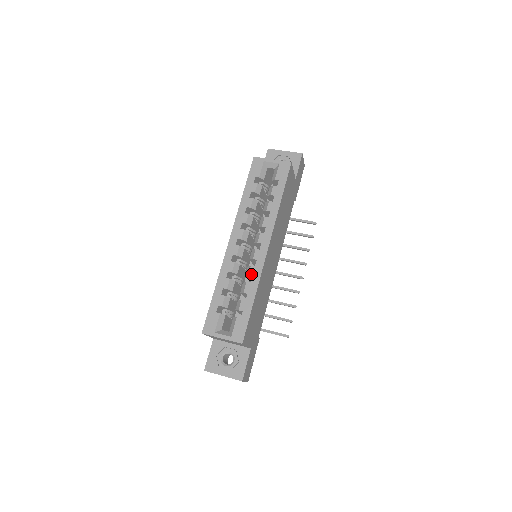
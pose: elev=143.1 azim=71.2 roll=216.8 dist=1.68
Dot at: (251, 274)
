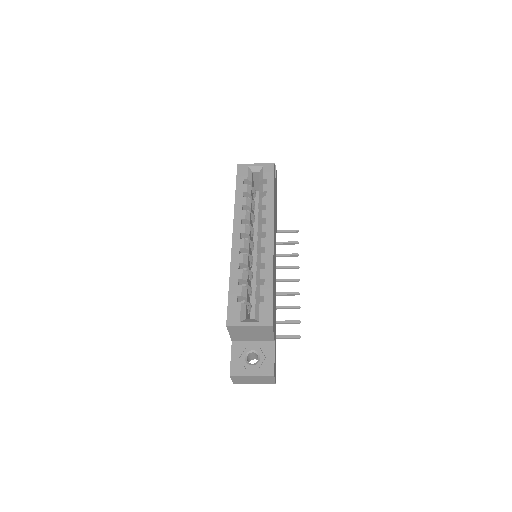
Dot at: (263, 260)
